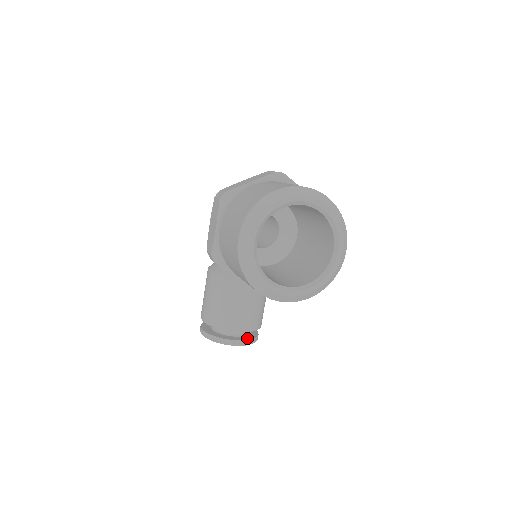
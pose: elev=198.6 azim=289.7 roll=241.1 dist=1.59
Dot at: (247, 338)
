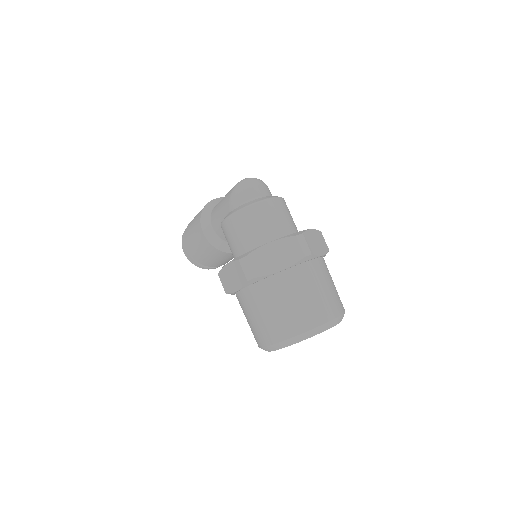
Dot at: occluded
